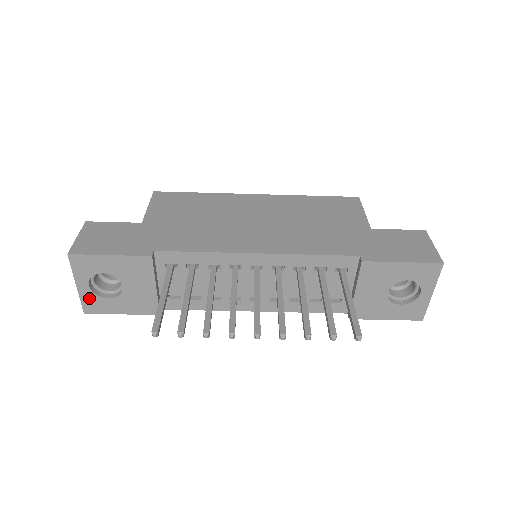
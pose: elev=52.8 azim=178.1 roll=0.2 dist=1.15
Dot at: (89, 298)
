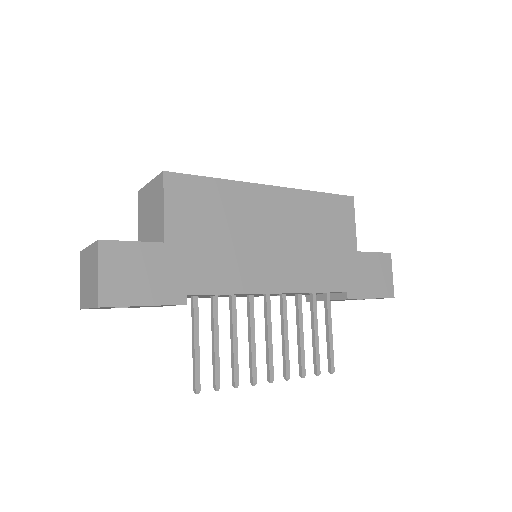
Dot at: occluded
